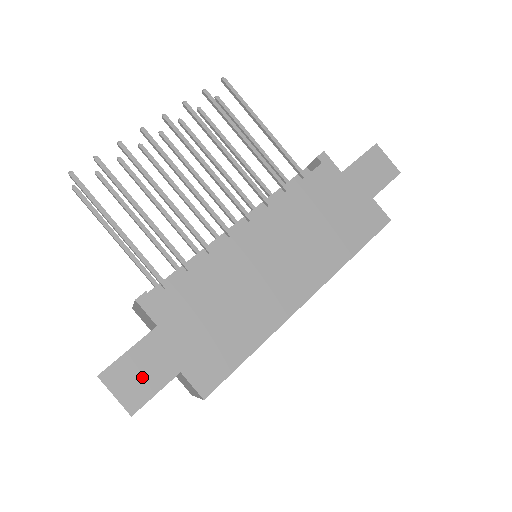
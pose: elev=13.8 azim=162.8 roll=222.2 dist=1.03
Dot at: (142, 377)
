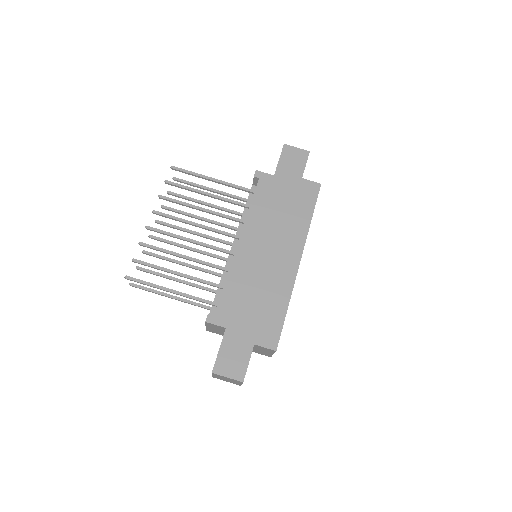
Dot at: (235, 359)
